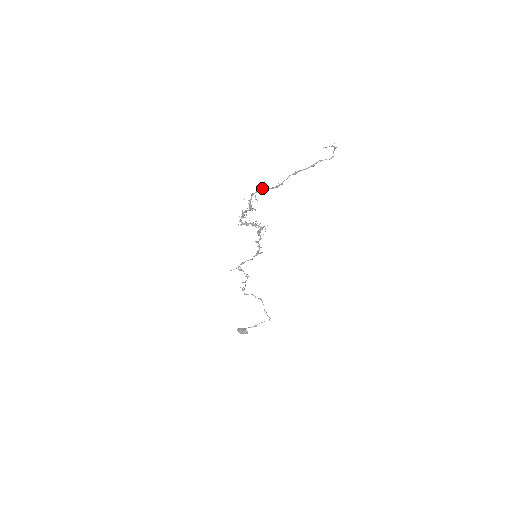
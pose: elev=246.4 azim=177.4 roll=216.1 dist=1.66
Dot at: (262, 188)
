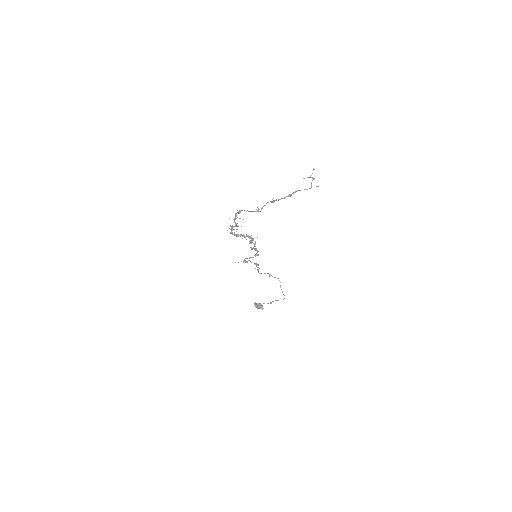
Dot at: (244, 210)
